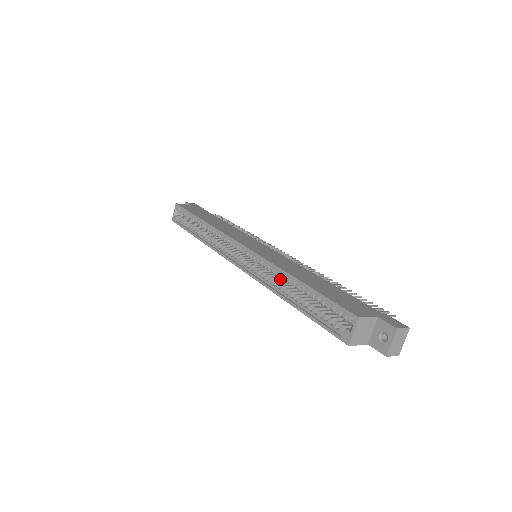
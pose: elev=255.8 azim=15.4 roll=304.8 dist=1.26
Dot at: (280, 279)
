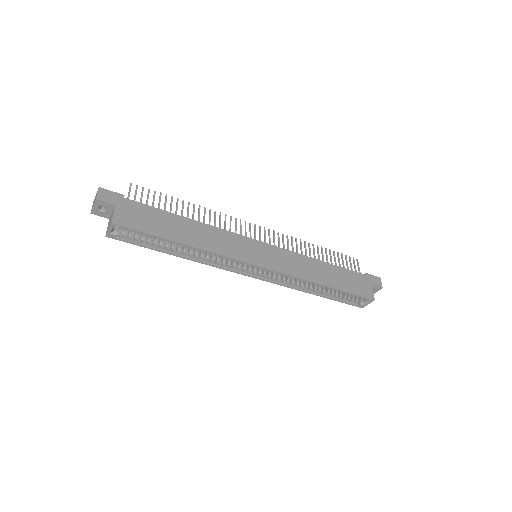
Dot at: occluded
